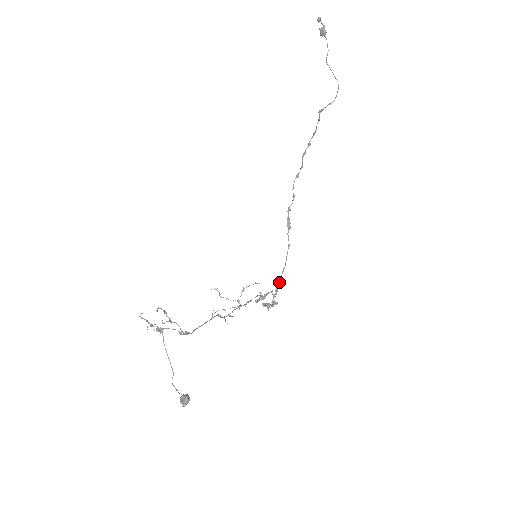
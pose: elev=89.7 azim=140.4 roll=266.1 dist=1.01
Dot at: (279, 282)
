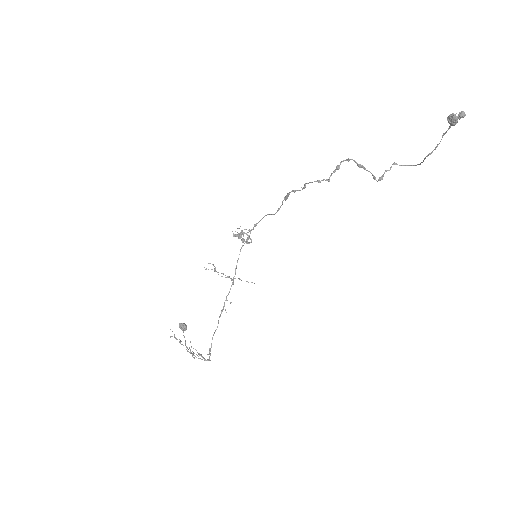
Dot at: (257, 223)
